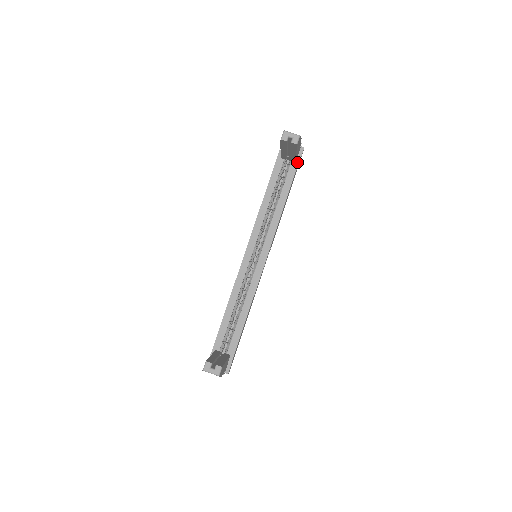
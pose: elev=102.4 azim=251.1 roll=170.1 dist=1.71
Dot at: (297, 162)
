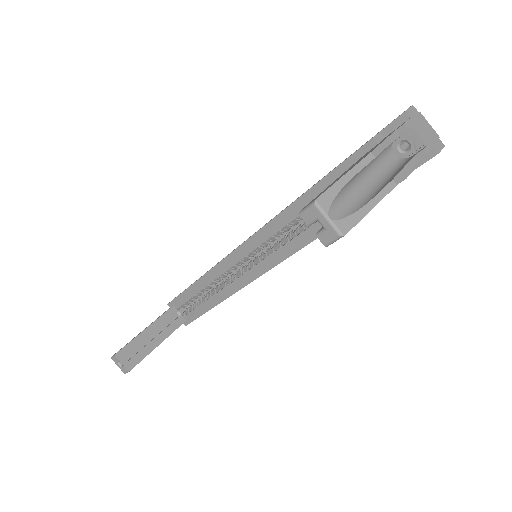
Dot at: occluded
